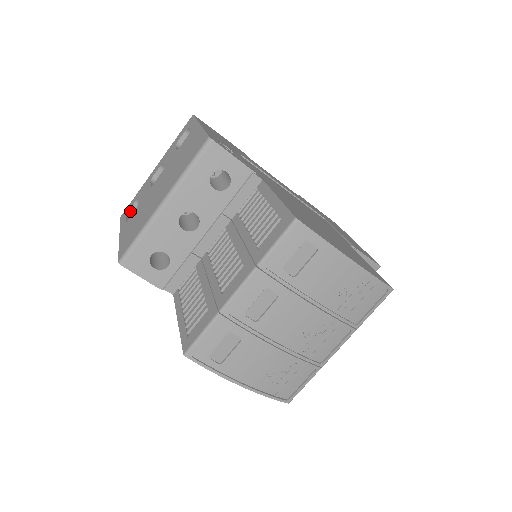
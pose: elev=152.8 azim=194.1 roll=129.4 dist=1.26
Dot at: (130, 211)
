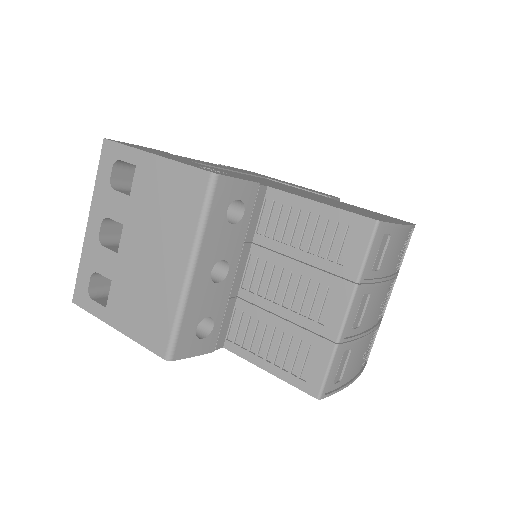
Dot at: (89, 290)
